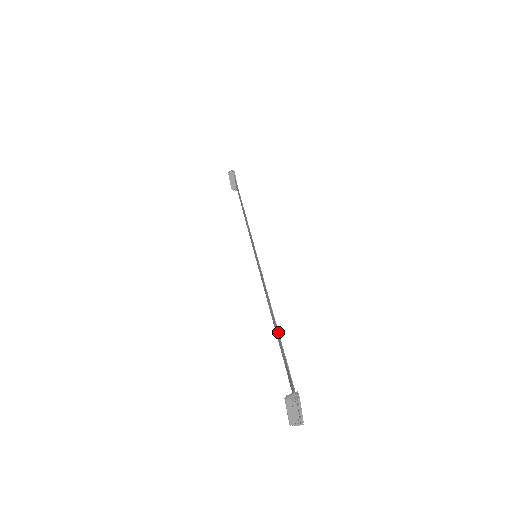
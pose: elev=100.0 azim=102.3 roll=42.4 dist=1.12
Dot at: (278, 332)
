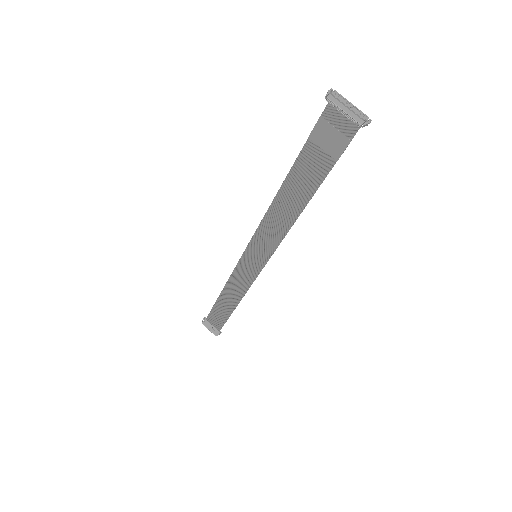
Dot at: (295, 160)
